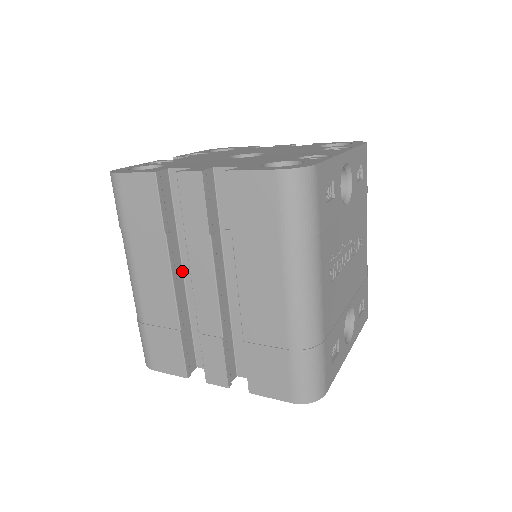
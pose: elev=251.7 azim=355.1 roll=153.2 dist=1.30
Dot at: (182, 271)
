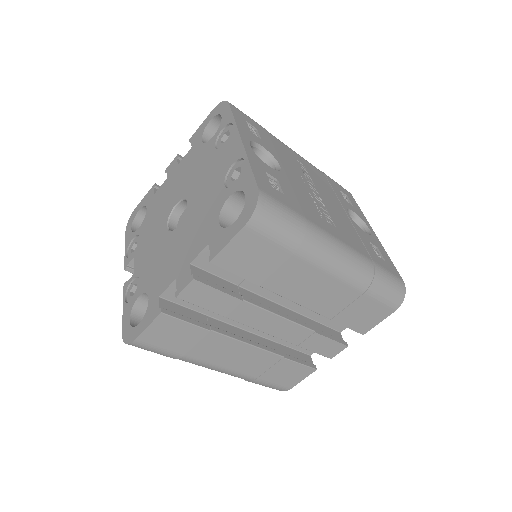
Dot at: (241, 330)
